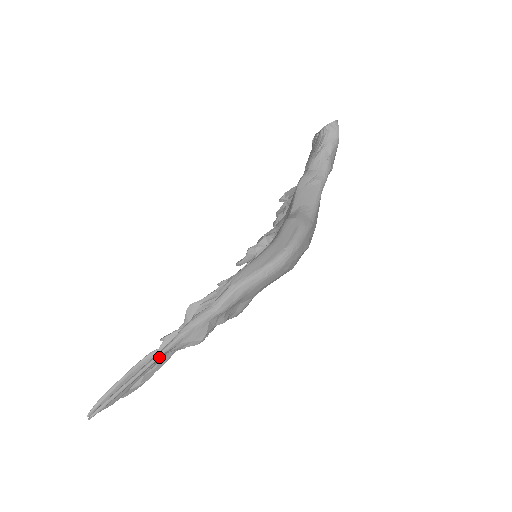
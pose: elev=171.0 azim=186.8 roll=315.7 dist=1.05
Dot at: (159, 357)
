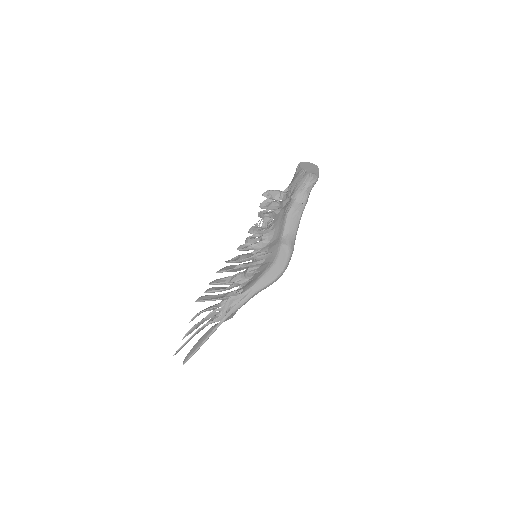
Dot at: occluded
